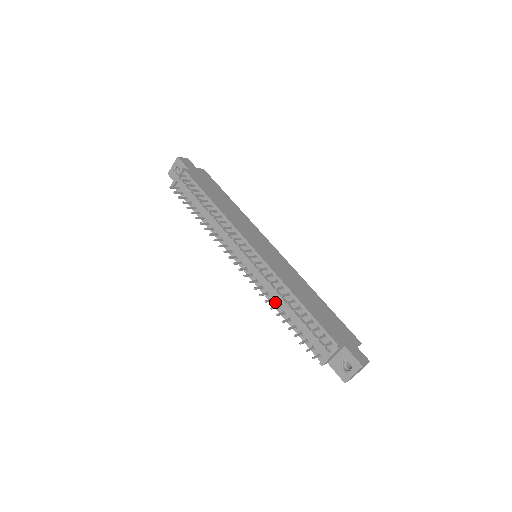
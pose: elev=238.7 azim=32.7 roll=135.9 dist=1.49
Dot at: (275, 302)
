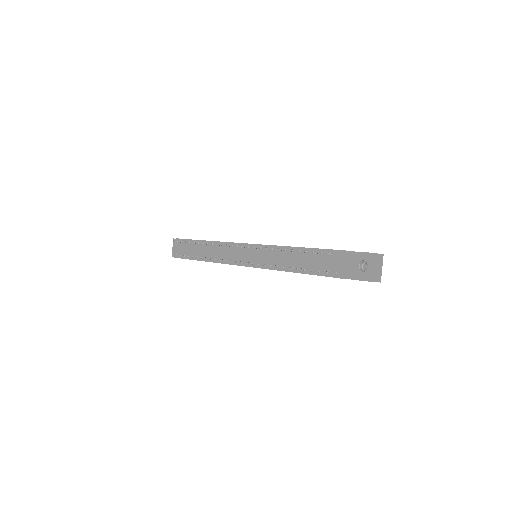
Dot at: occluded
